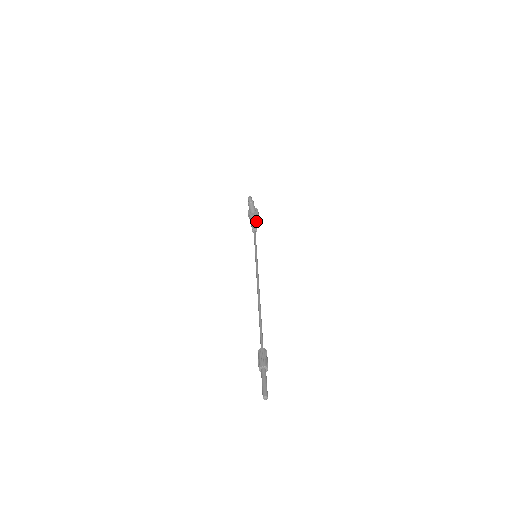
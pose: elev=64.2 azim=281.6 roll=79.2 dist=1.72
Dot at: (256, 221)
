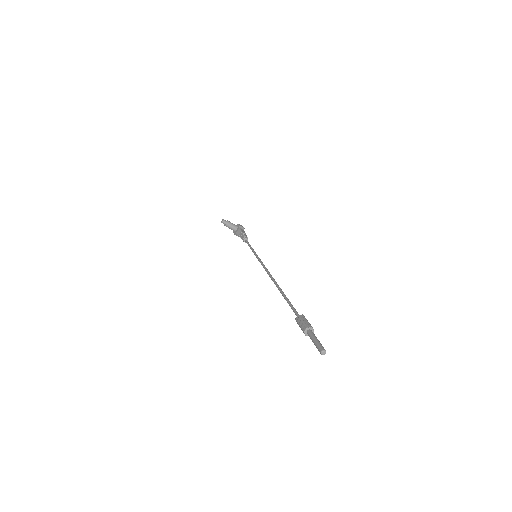
Dot at: (242, 233)
